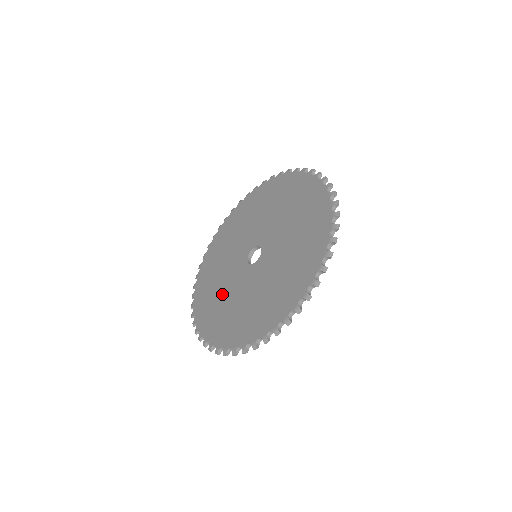
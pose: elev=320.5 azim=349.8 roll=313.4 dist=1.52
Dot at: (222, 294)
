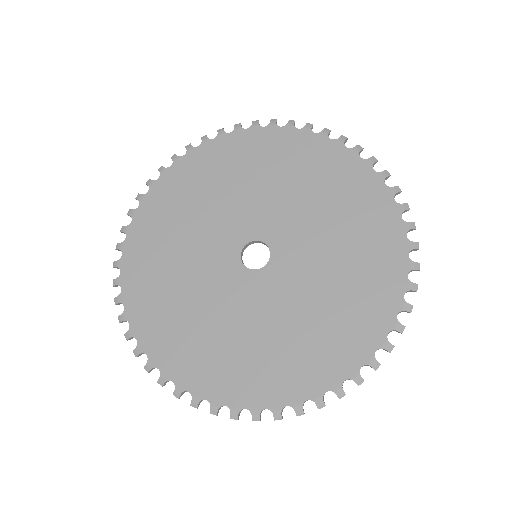
Dot at: (191, 303)
